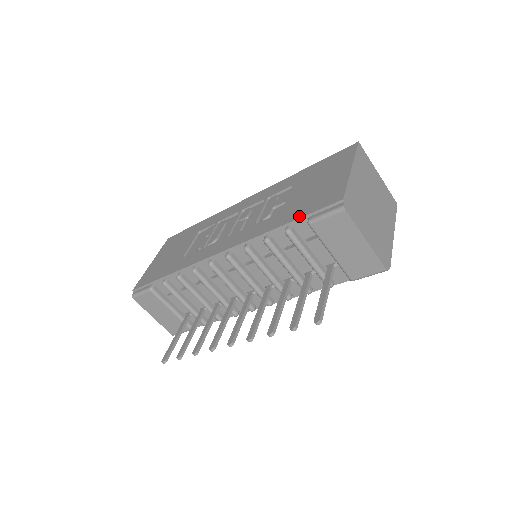
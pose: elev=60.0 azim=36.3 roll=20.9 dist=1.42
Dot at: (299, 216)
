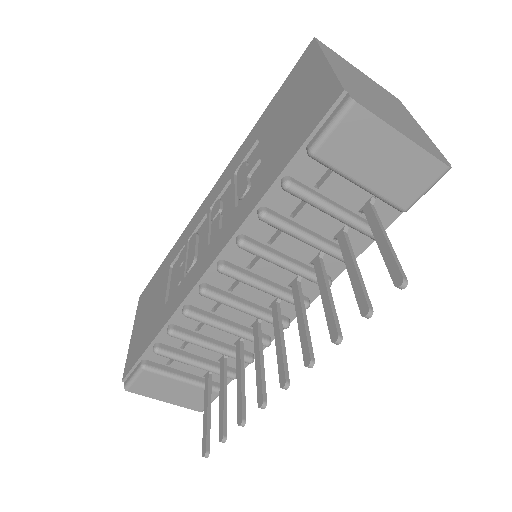
Dot at: (291, 155)
